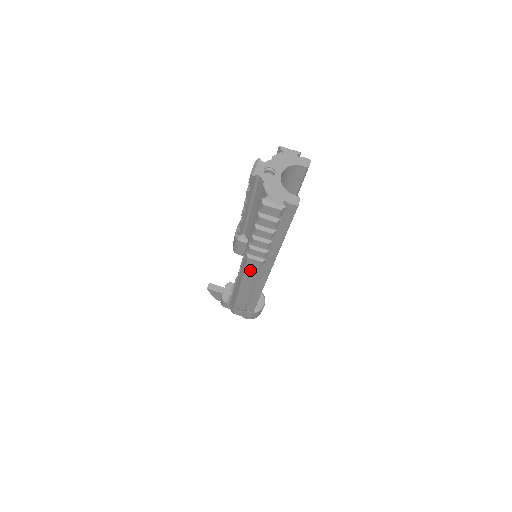
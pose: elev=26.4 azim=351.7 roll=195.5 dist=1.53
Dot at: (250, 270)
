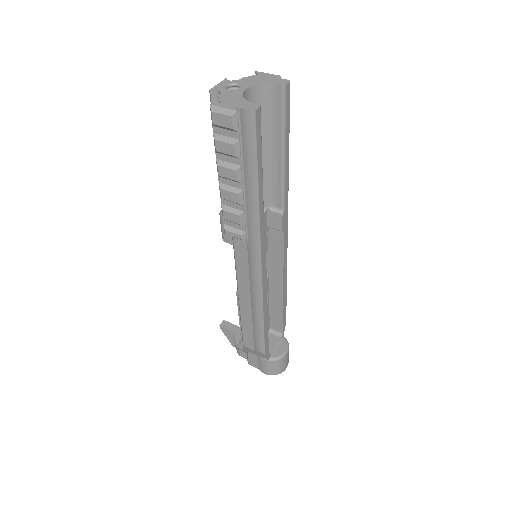
Dot at: (241, 265)
